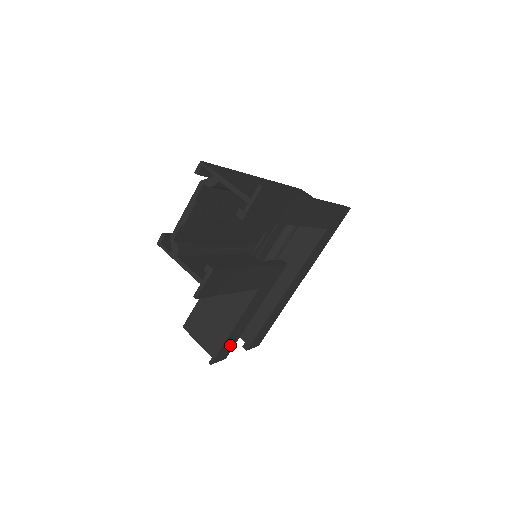
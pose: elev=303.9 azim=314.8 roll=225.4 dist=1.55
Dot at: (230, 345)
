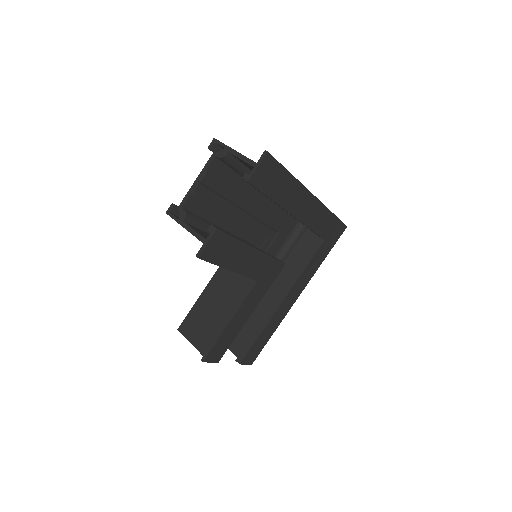
Dot at: (224, 345)
